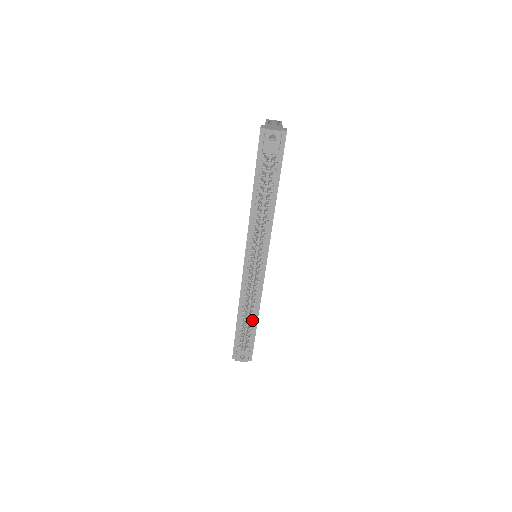
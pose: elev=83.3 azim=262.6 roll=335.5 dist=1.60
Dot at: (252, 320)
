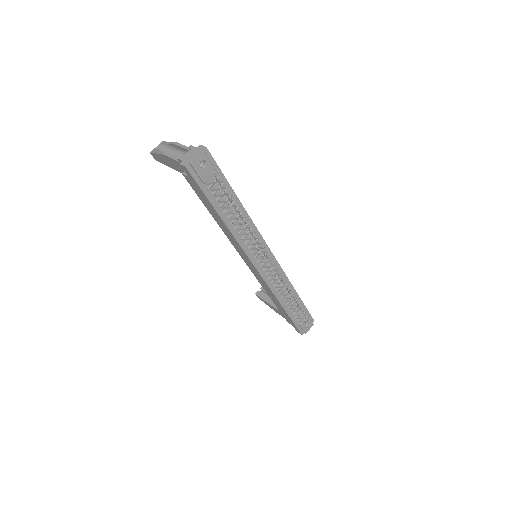
Dot at: (294, 298)
